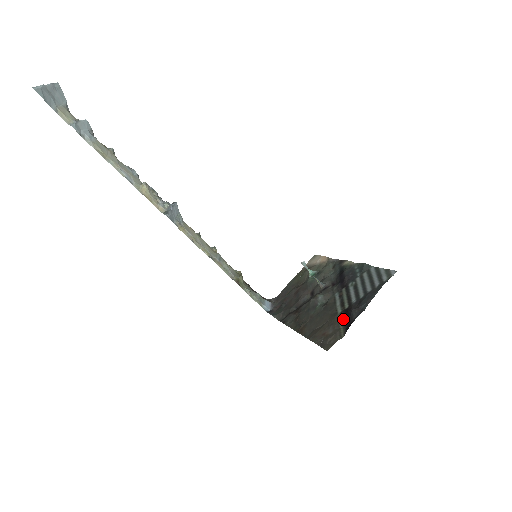
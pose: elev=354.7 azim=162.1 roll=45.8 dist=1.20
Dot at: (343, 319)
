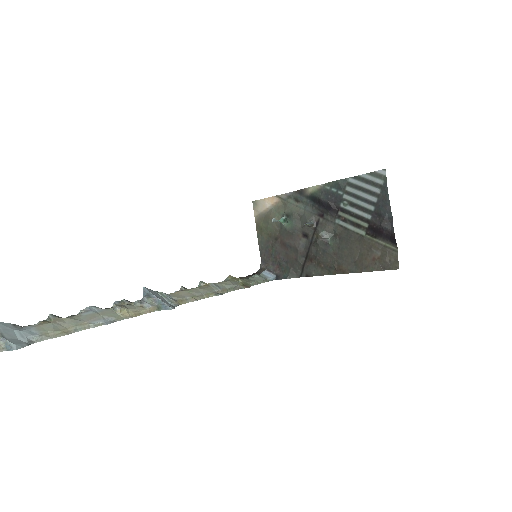
Dot at: (377, 237)
